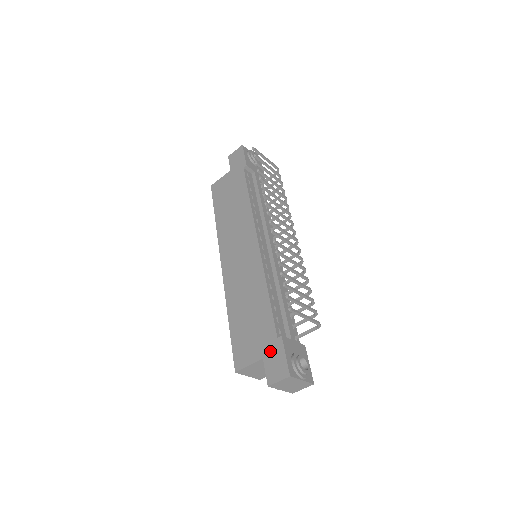
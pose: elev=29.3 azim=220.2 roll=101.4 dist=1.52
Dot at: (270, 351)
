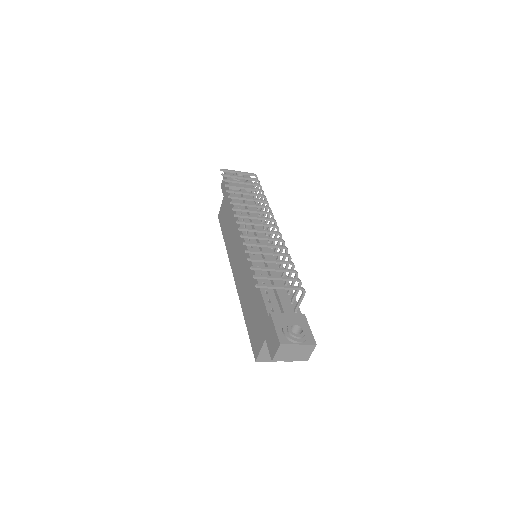
Dot at: (267, 330)
